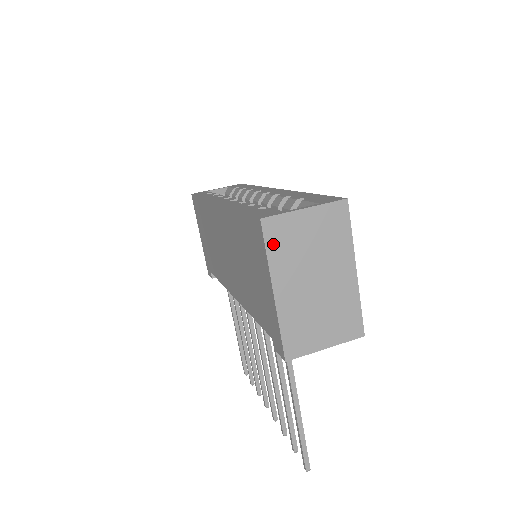
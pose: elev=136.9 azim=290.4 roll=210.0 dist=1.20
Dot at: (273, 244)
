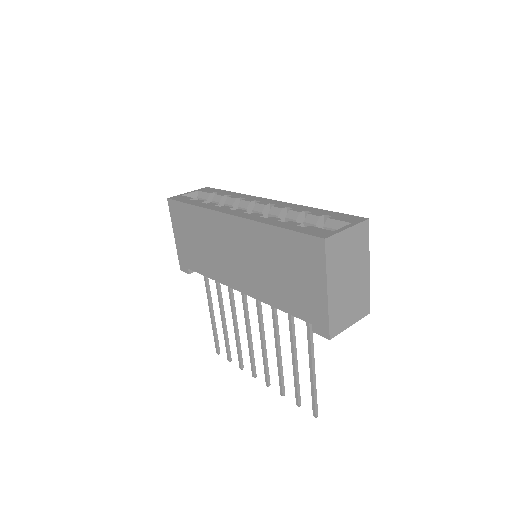
Dot at: (330, 256)
